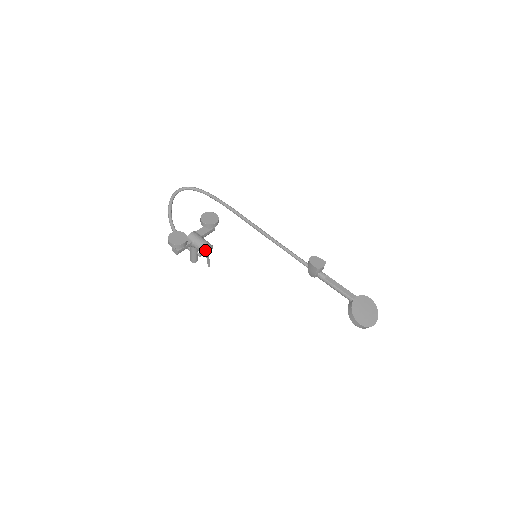
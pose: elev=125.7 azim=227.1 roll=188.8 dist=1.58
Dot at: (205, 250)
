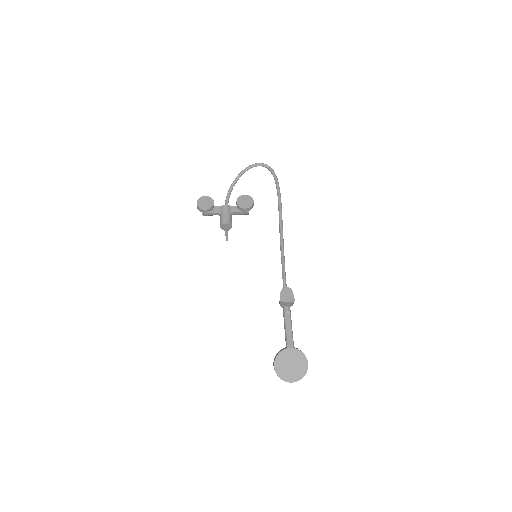
Dot at: (222, 225)
